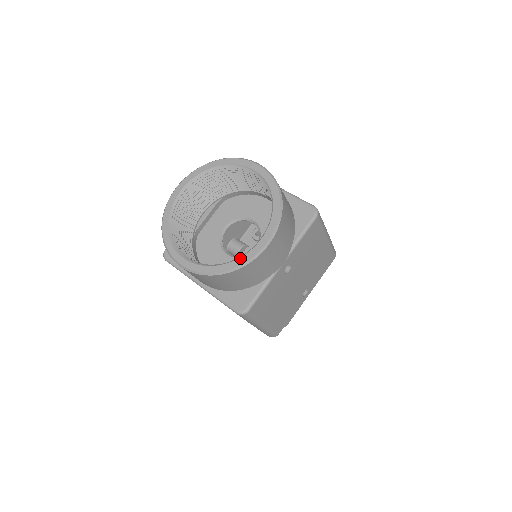
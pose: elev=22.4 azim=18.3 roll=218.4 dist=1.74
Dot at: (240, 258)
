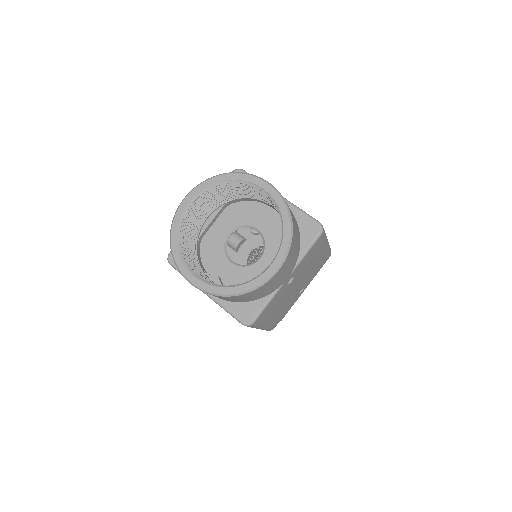
Dot at: (251, 282)
